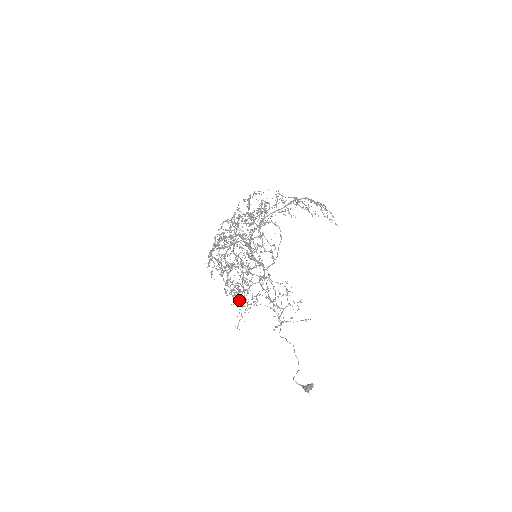
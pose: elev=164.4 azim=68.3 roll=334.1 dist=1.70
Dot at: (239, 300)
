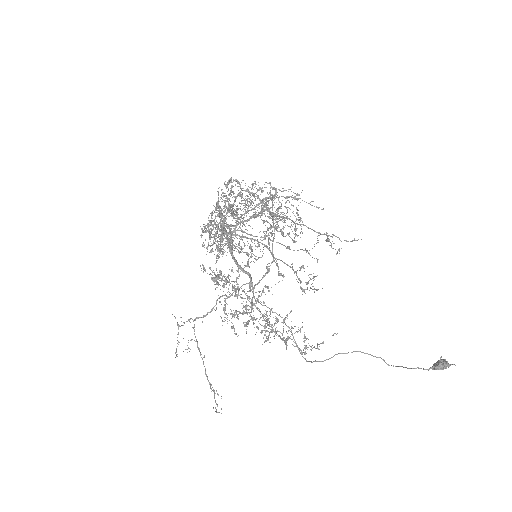
Dot at: (300, 283)
